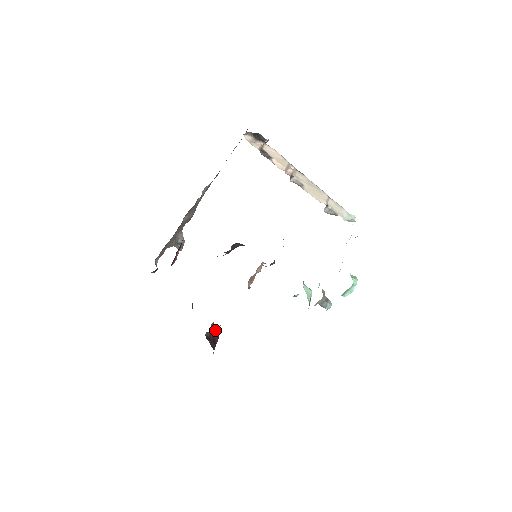
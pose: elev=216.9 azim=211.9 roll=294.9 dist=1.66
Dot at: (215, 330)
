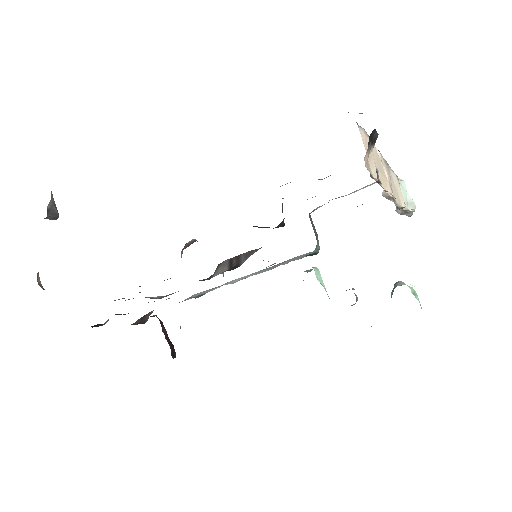
Dot at: occluded
